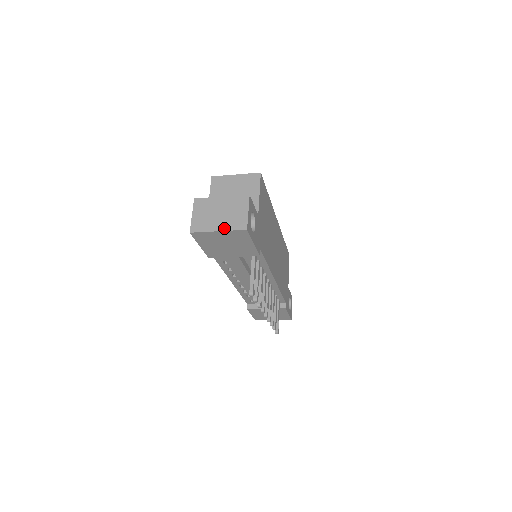
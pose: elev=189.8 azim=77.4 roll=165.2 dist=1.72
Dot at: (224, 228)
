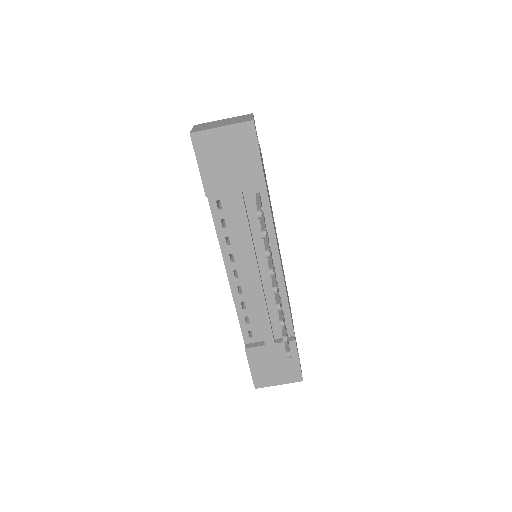
Dot at: (228, 124)
